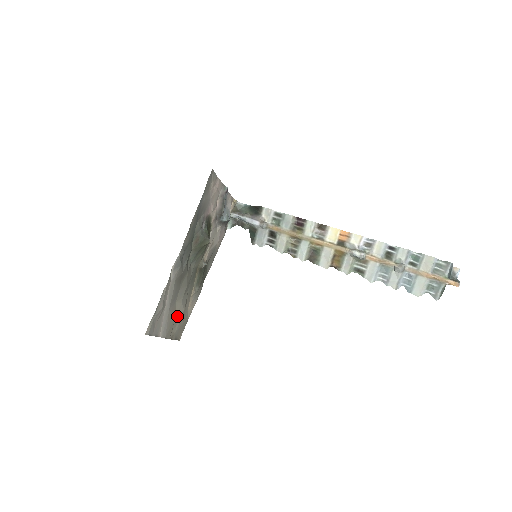
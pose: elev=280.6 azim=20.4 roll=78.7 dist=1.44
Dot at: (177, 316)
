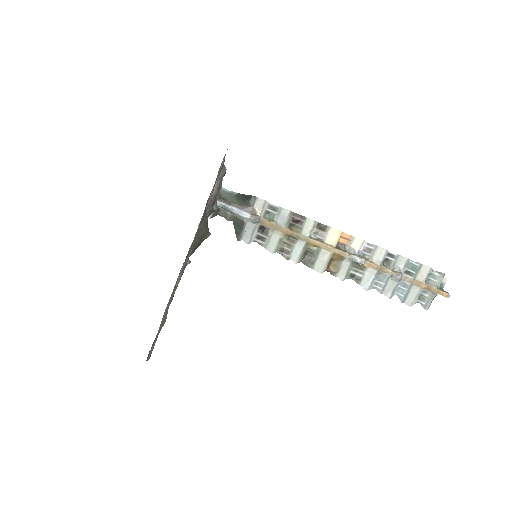
Dot at: occluded
